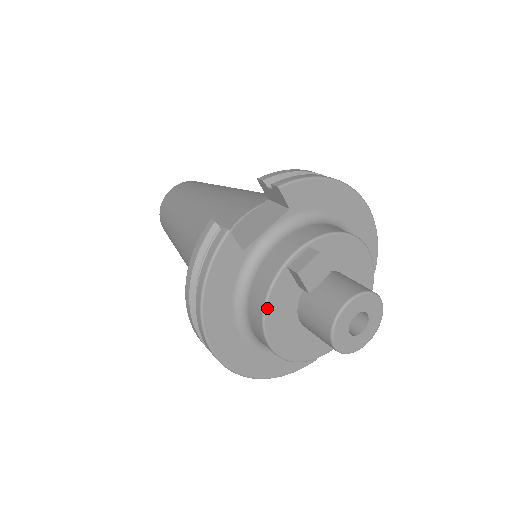
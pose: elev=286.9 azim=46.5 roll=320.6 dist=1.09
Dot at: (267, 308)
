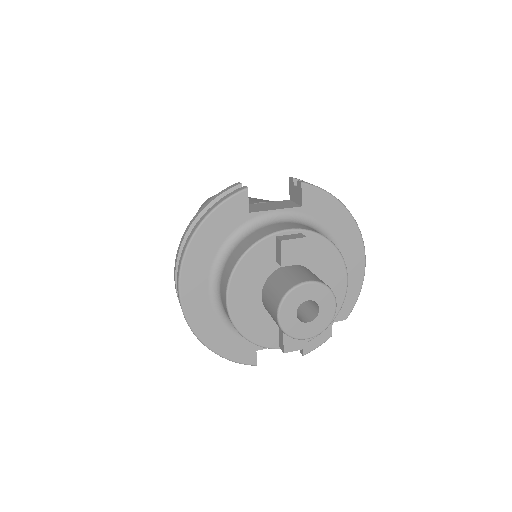
Dot at: (242, 260)
